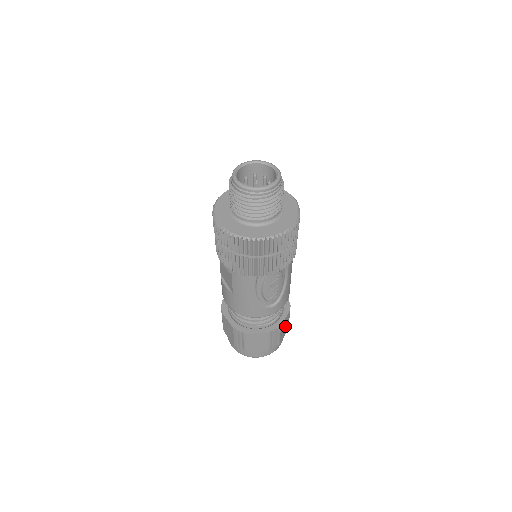
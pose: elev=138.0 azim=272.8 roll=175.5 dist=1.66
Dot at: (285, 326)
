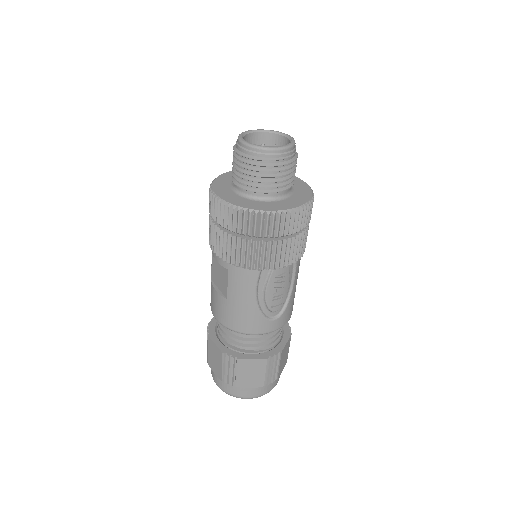
Dot at: (284, 356)
